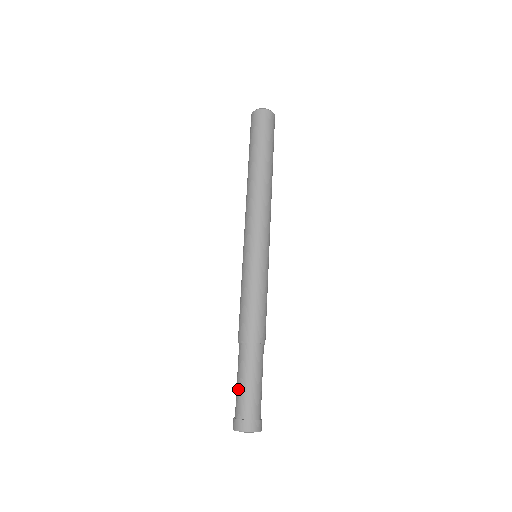
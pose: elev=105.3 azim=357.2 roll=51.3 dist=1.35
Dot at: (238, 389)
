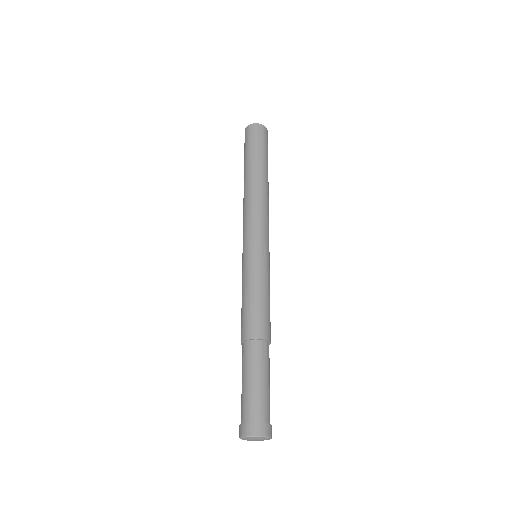
Dot at: occluded
